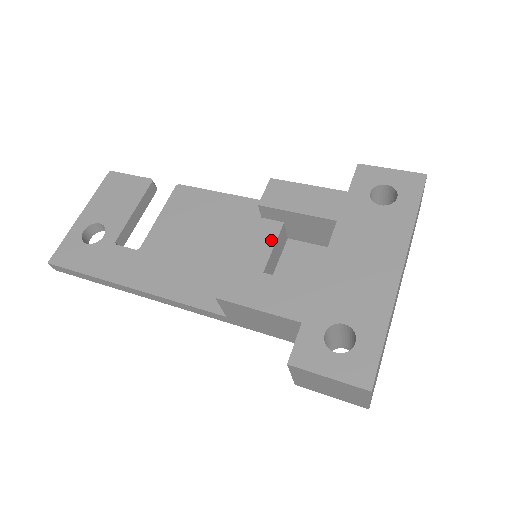
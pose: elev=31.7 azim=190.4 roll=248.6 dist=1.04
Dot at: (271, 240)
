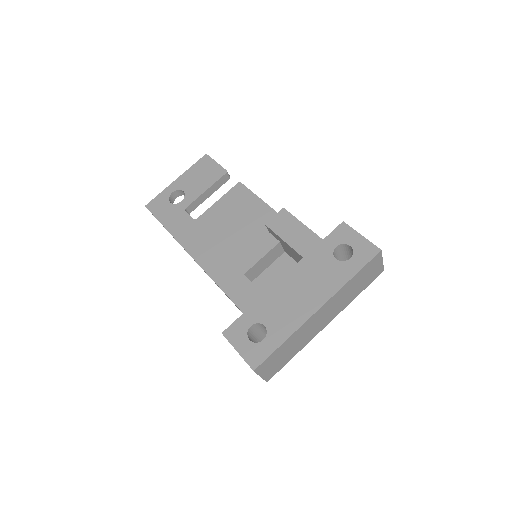
Dot at: (265, 251)
